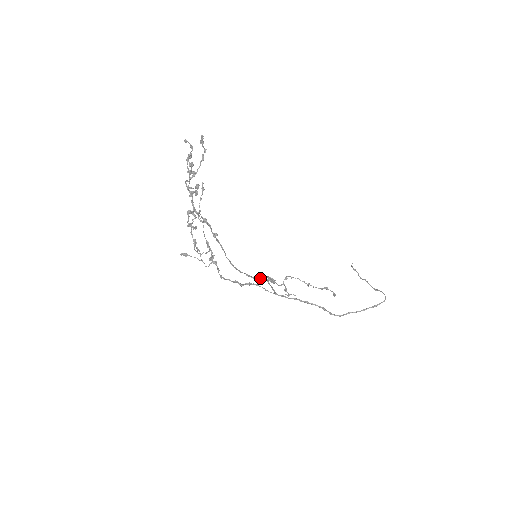
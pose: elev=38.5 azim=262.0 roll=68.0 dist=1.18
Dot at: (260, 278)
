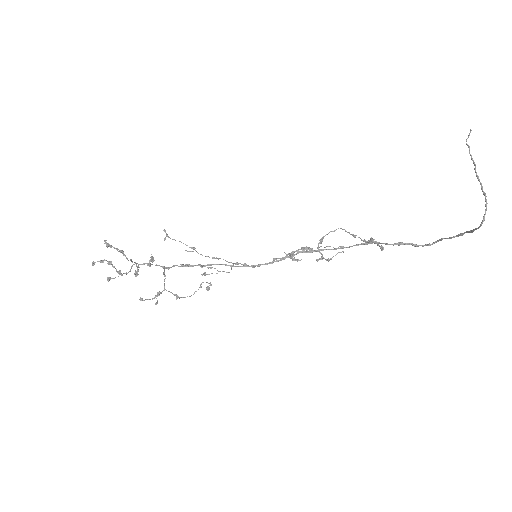
Dot at: (288, 256)
